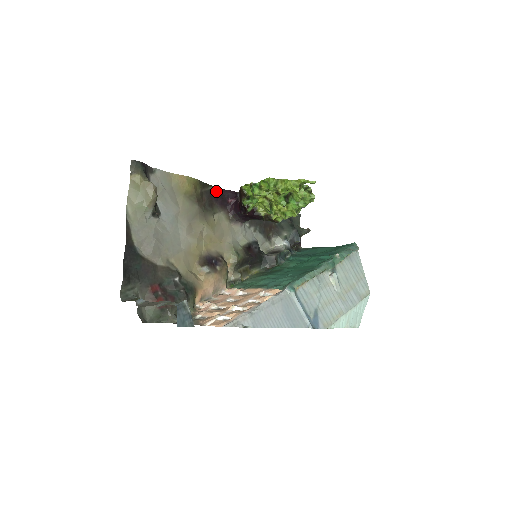
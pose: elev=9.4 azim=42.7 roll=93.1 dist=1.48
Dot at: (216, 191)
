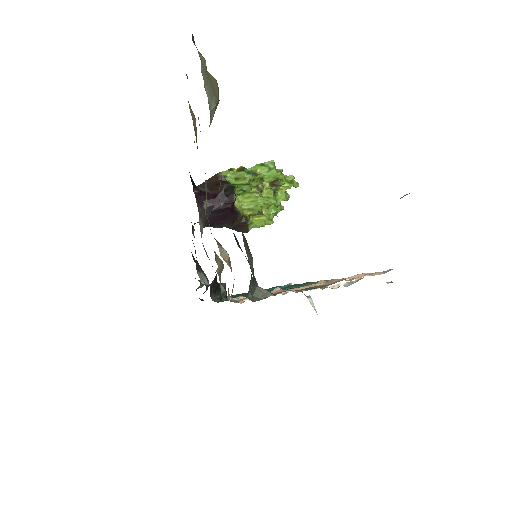
Dot at: occluded
